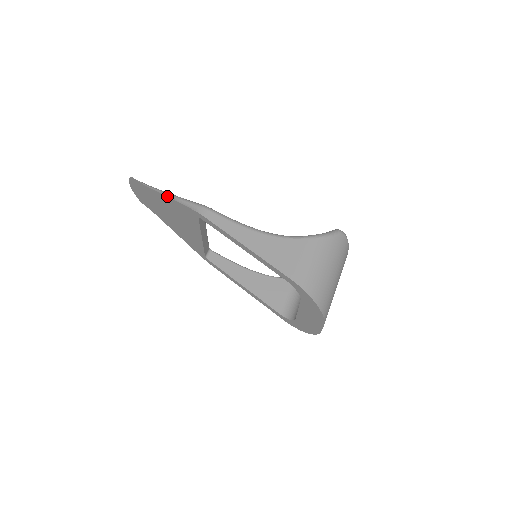
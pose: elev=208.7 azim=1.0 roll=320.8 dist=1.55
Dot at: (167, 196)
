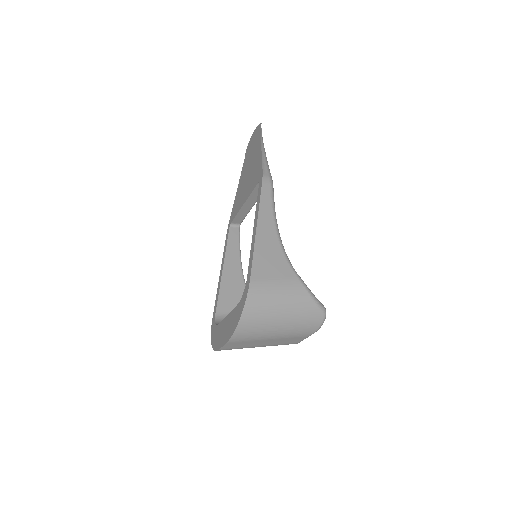
Dot at: (262, 151)
